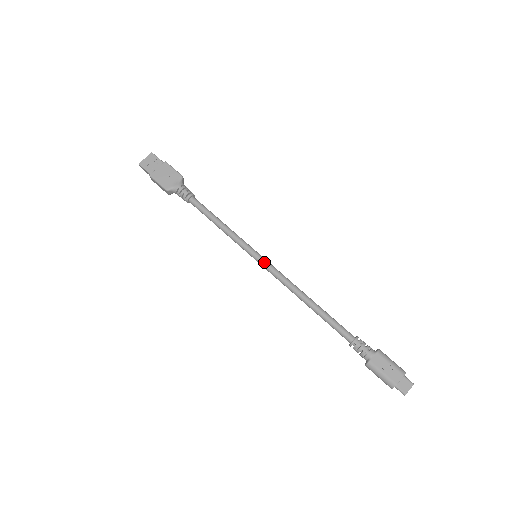
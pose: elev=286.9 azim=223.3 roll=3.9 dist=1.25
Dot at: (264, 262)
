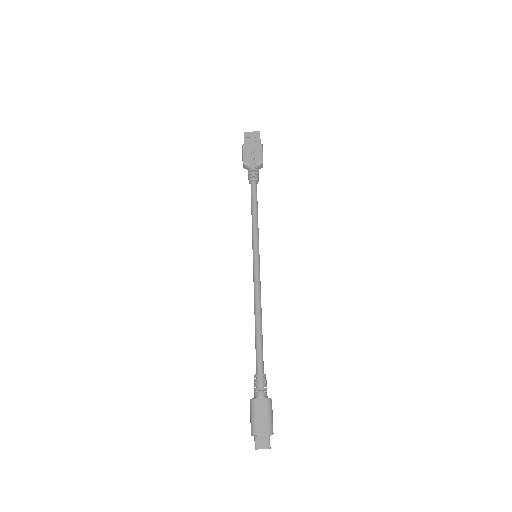
Dot at: (256, 264)
